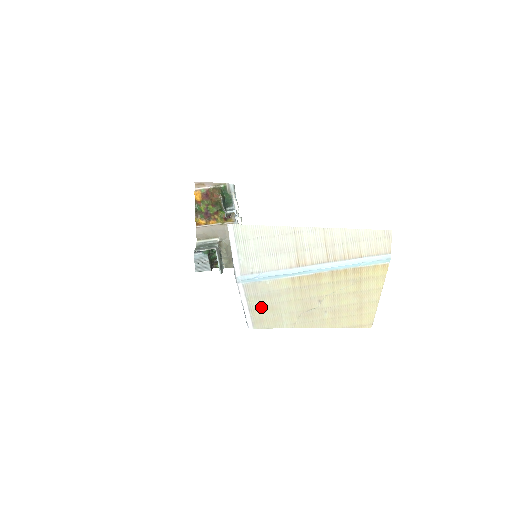
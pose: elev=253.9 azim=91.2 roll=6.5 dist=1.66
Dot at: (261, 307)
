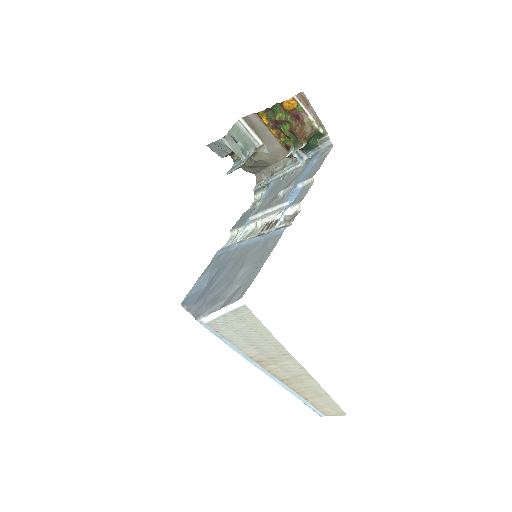
Dot at: occluded
